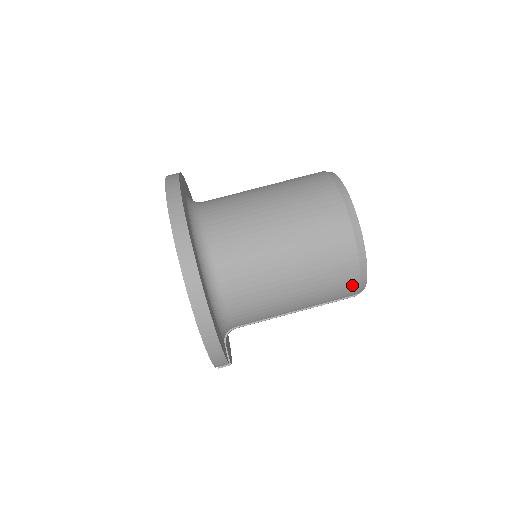
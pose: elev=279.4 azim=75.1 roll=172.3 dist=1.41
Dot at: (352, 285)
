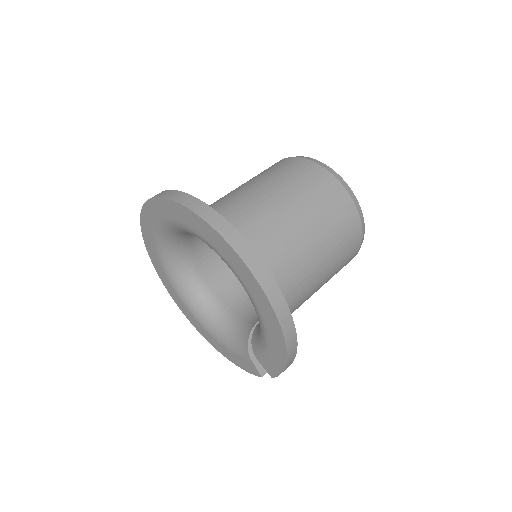
Dot at: (353, 257)
